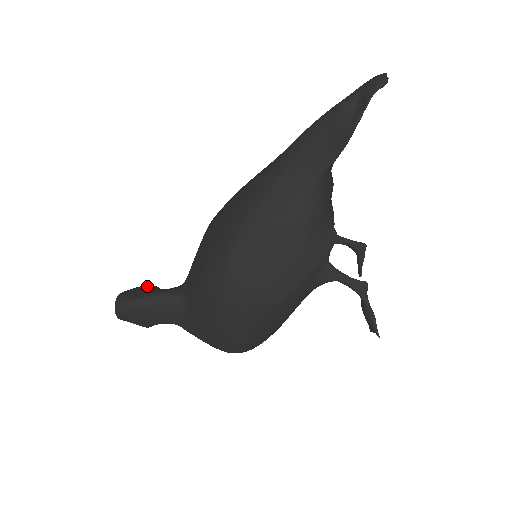
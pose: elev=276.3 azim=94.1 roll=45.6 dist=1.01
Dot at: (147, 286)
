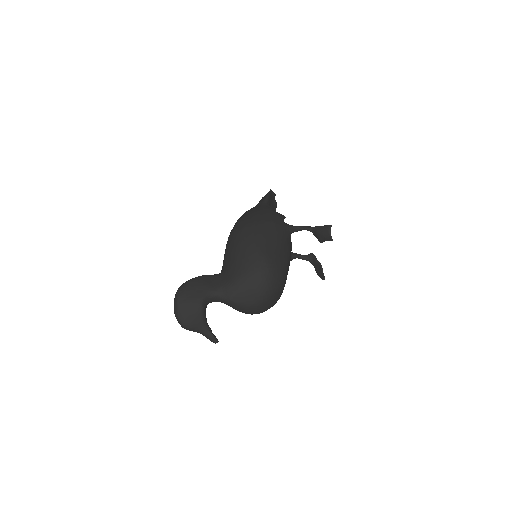
Dot at: occluded
